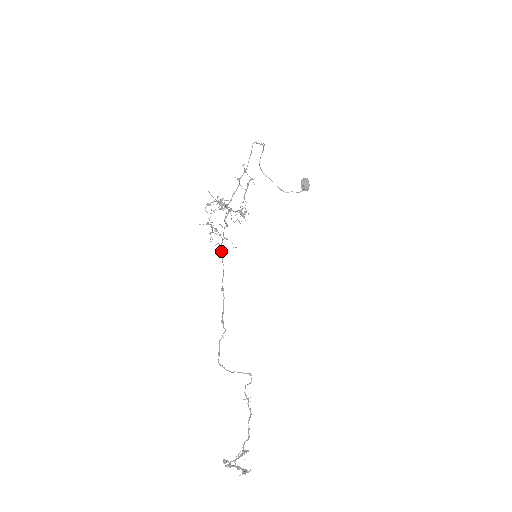
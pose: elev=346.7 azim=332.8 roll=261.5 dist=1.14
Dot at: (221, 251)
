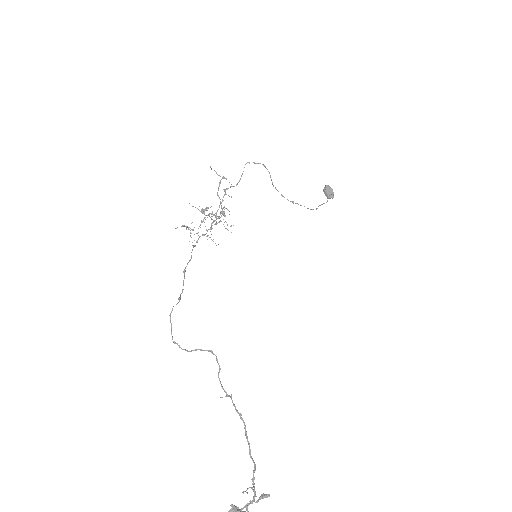
Dot at: (195, 245)
